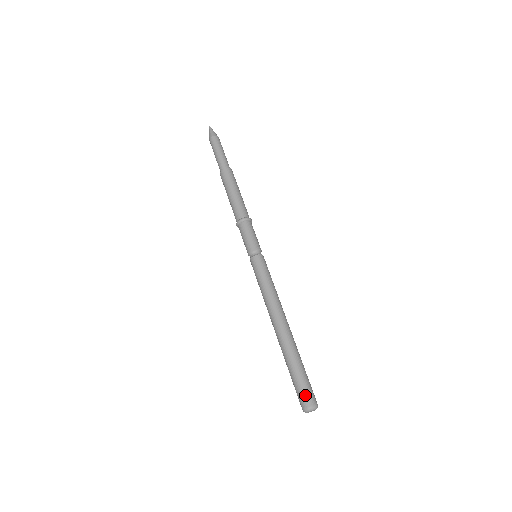
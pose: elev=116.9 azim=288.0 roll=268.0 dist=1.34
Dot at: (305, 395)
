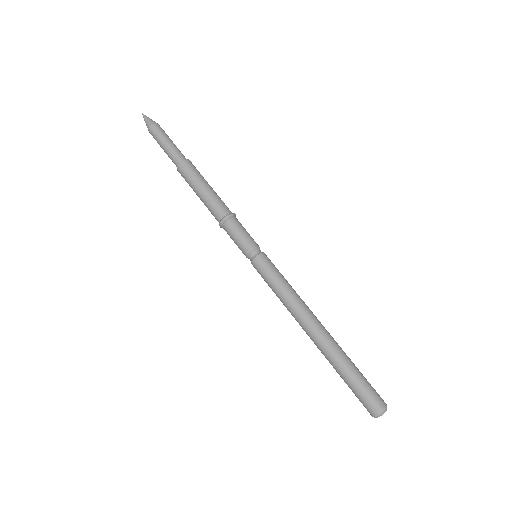
Dot at: (367, 402)
